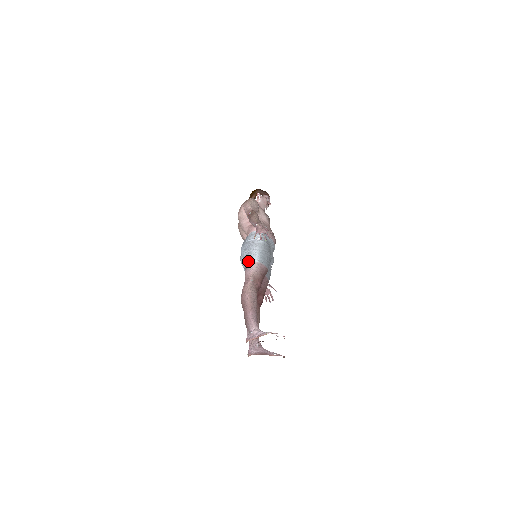
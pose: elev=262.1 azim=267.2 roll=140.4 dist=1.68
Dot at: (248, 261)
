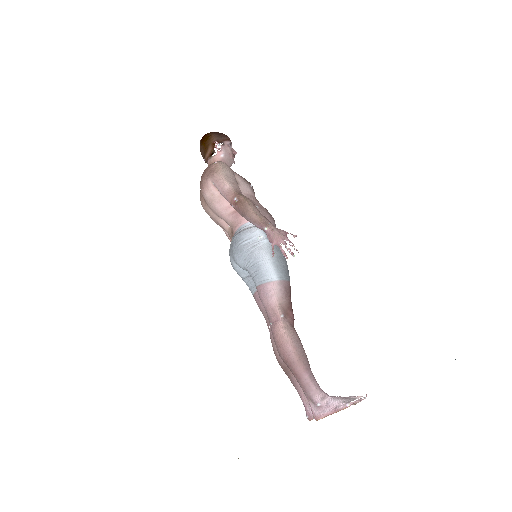
Dot at: (261, 282)
